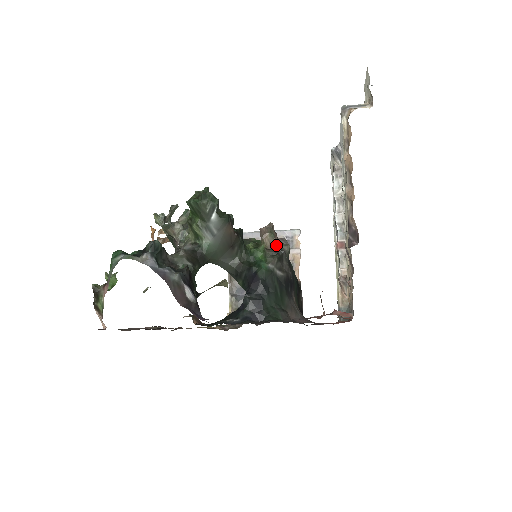
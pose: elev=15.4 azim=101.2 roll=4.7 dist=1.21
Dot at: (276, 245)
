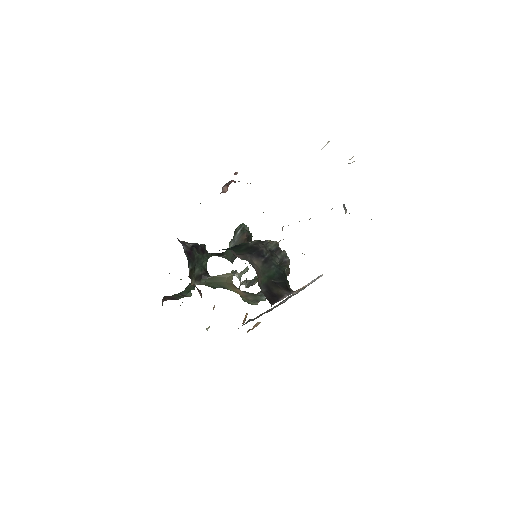
Dot at: occluded
